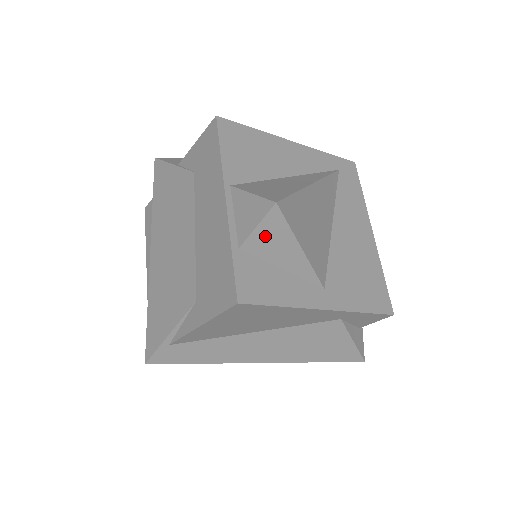
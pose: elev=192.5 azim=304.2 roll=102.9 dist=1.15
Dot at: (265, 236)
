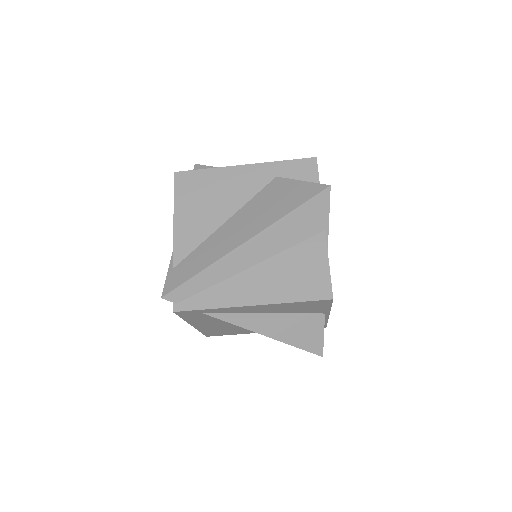
Dot at: occluded
